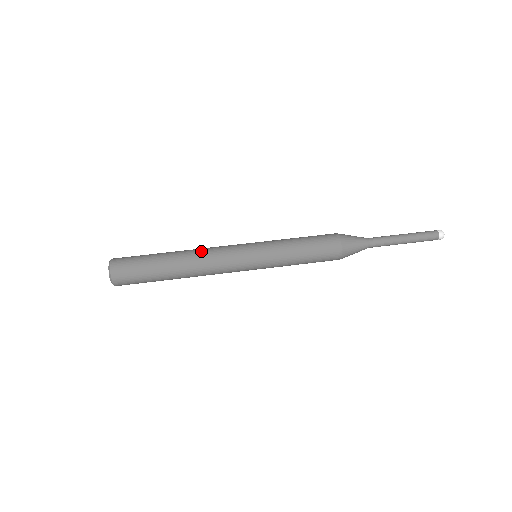
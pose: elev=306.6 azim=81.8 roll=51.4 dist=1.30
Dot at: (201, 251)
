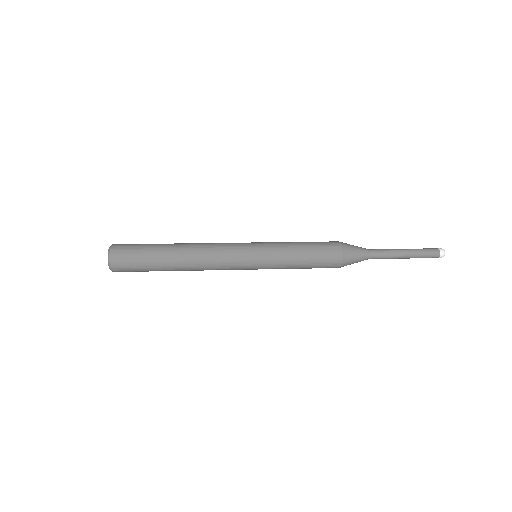
Dot at: (202, 243)
